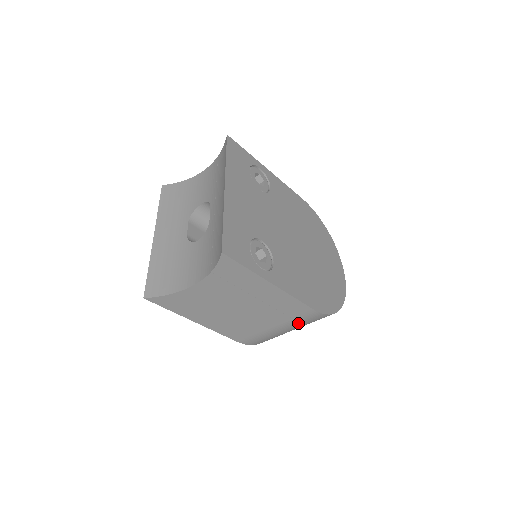
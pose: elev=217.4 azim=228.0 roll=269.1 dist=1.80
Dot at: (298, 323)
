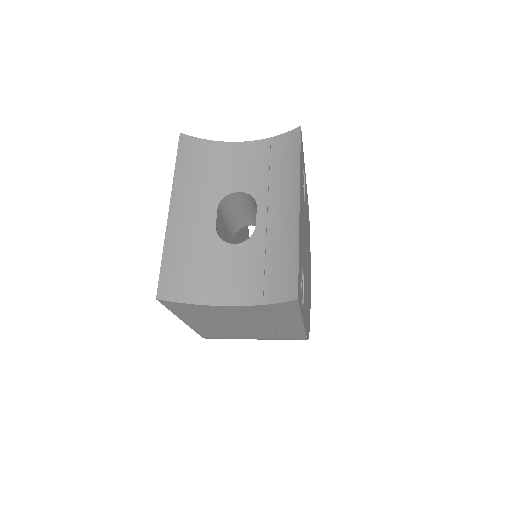
Dot at: occluded
